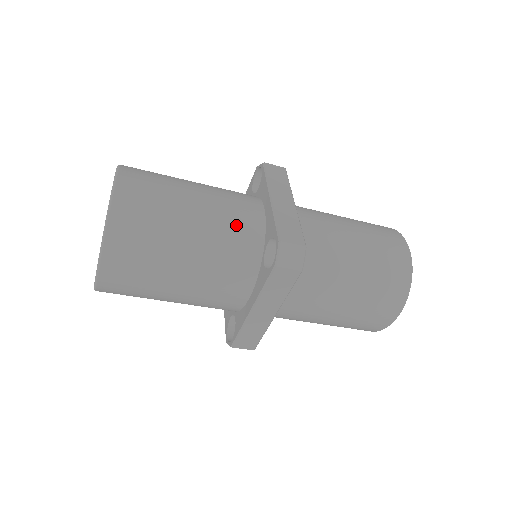
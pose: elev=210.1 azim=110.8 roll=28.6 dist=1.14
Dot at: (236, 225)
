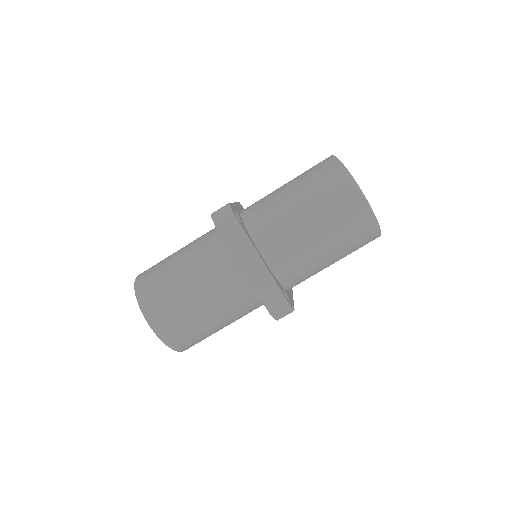
Dot at: (204, 239)
